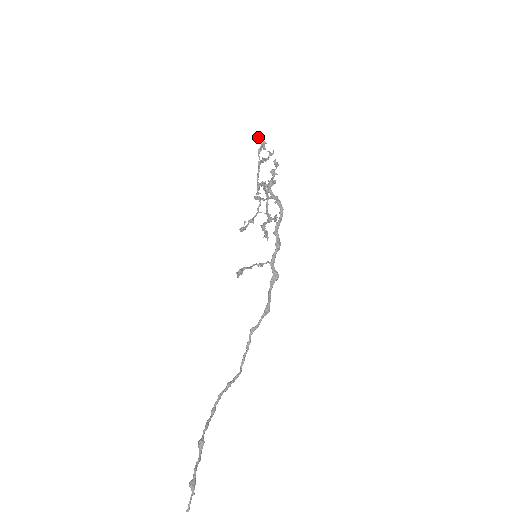
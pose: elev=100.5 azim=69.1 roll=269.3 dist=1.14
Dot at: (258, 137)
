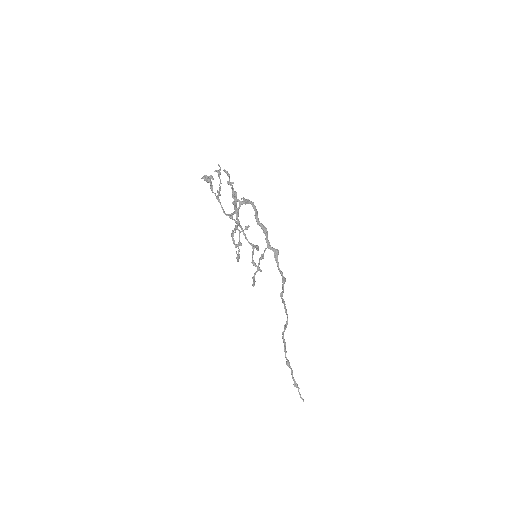
Dot at: (204, 179)
